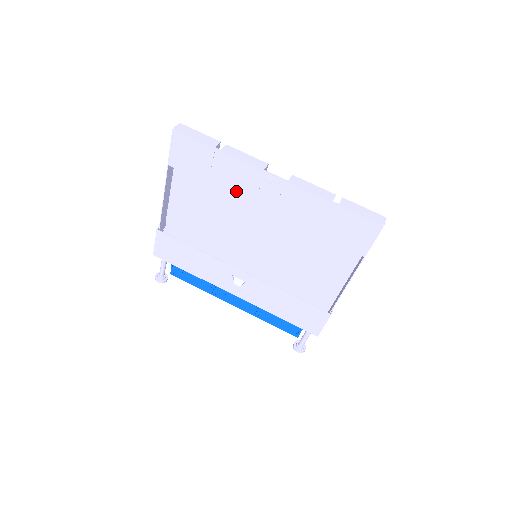
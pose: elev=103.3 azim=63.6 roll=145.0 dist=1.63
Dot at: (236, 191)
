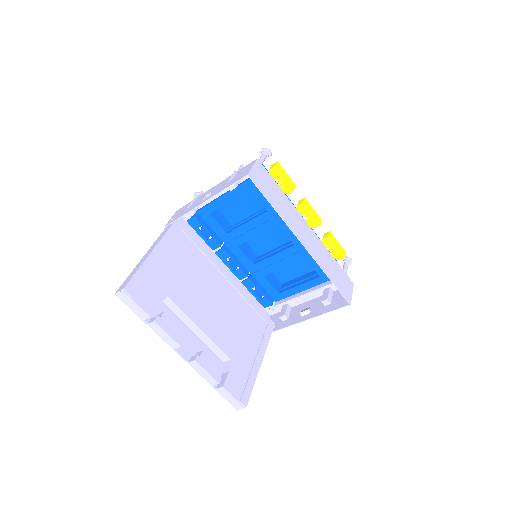
Dot at: (174, 318)
